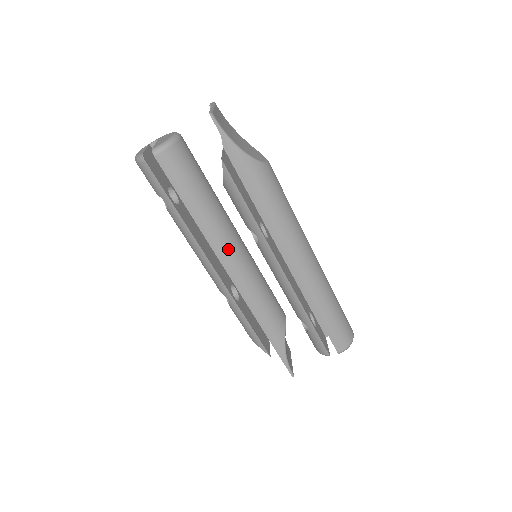
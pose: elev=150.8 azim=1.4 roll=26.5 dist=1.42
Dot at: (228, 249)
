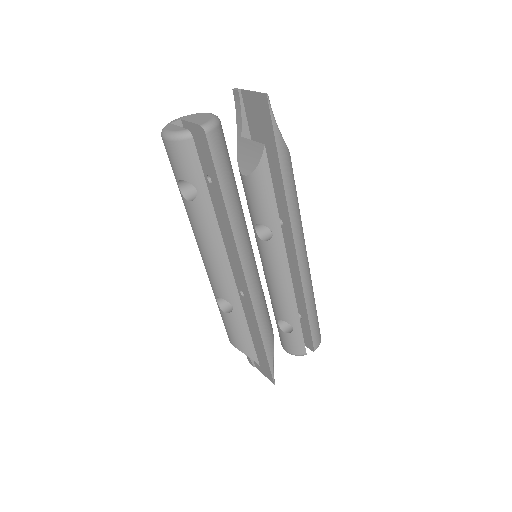
Dot at: (247, 246)
